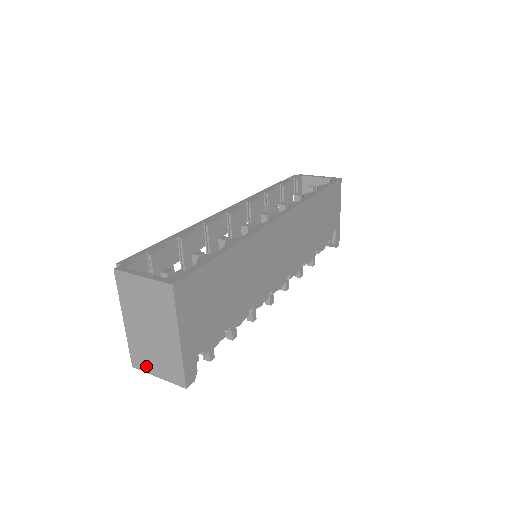
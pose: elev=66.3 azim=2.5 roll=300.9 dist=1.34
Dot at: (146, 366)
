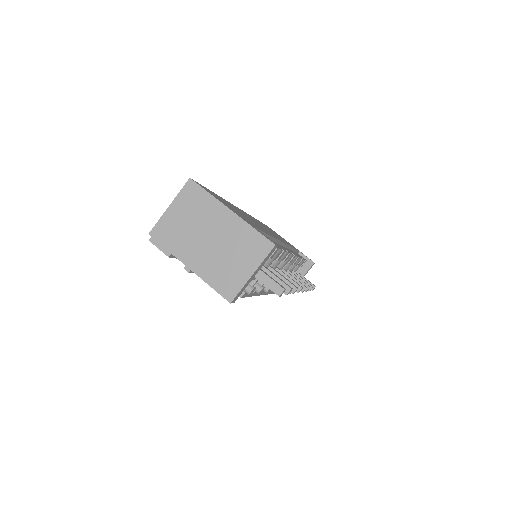
Dot at: (237, 281)
